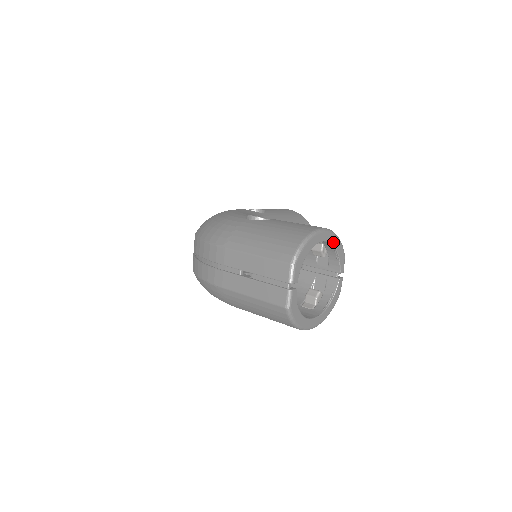
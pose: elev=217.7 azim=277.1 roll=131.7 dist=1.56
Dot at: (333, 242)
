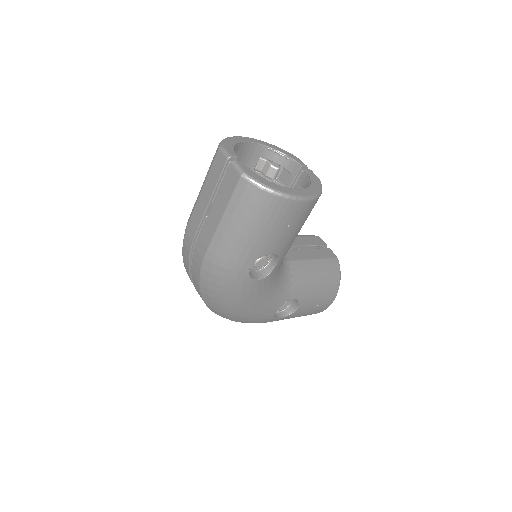
Dot at: (267, 146)
